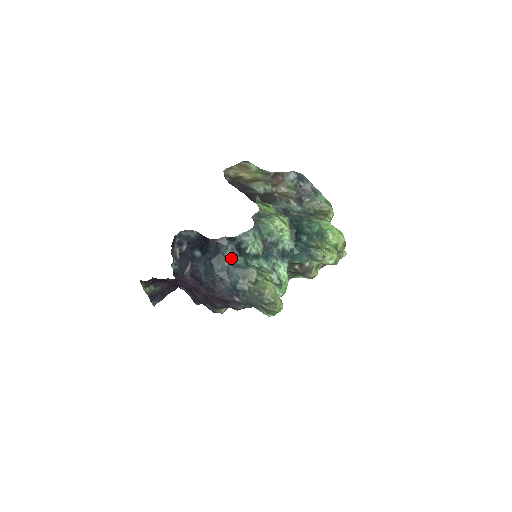
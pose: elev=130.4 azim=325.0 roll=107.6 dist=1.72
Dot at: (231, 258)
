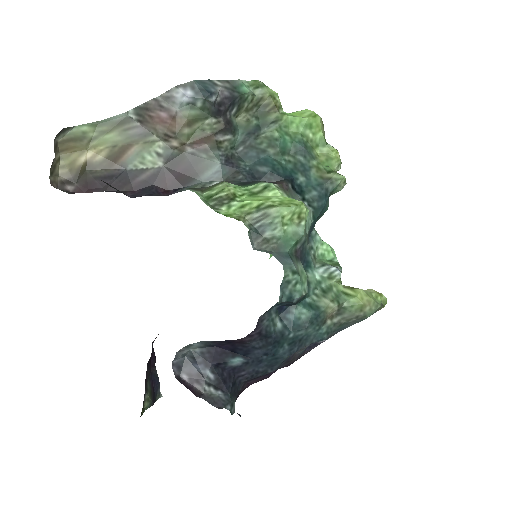
Dot at: (287, 323)
